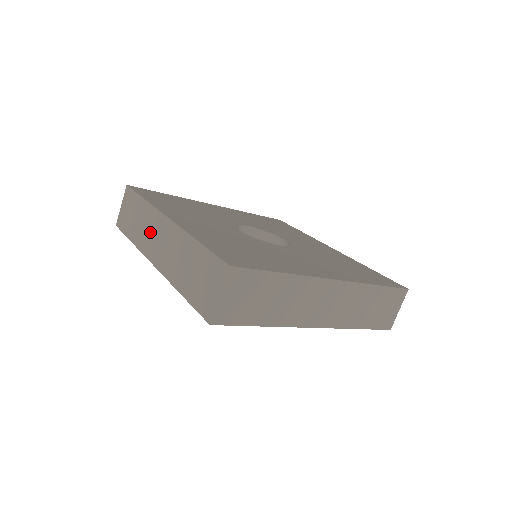
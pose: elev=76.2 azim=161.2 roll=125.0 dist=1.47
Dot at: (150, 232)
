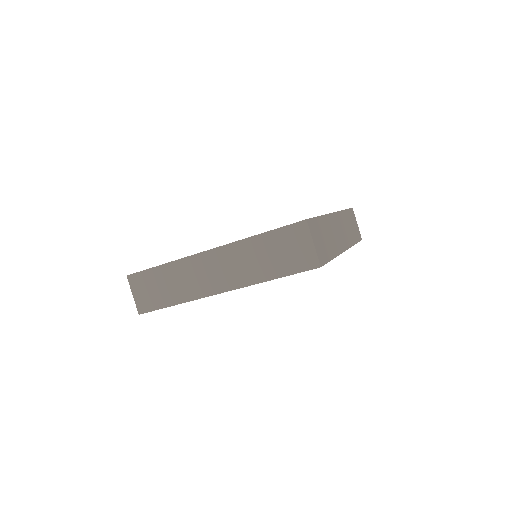
Dot at: occluded
